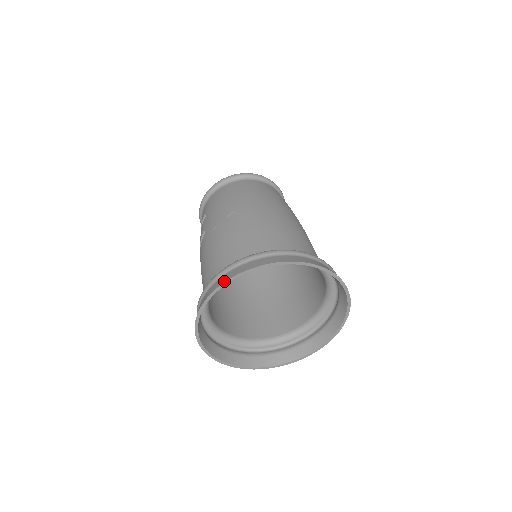
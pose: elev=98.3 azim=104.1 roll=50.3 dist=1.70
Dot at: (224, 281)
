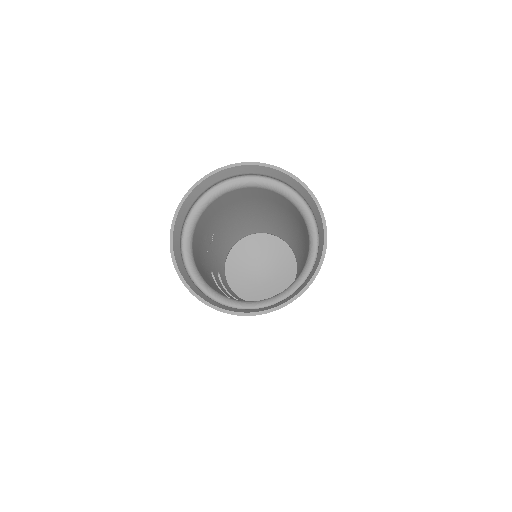
Dot at: (171, 227)
